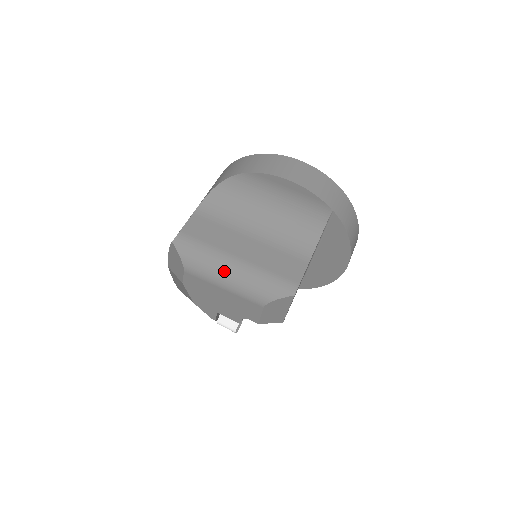
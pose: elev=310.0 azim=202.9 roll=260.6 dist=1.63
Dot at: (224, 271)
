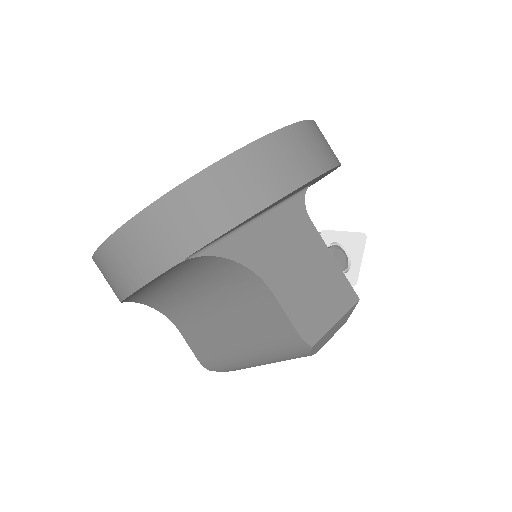
Dot at: (254, 365)
